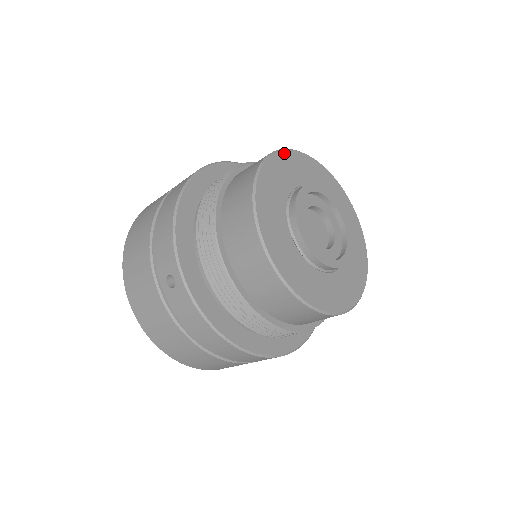
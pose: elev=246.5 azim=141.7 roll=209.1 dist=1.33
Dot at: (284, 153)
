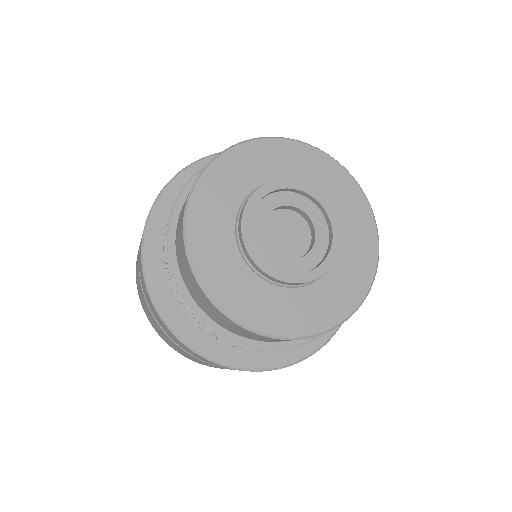
Dot at: (336, 164)
